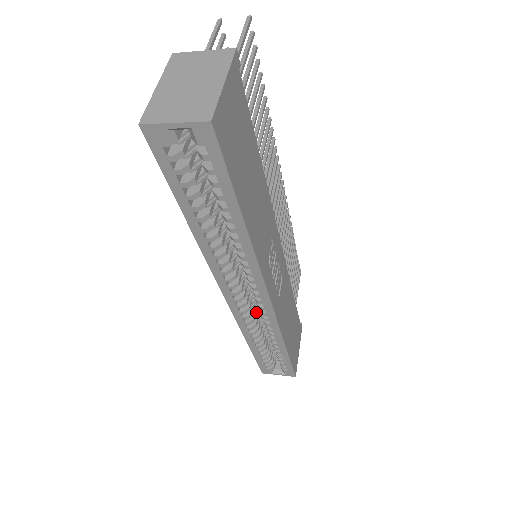
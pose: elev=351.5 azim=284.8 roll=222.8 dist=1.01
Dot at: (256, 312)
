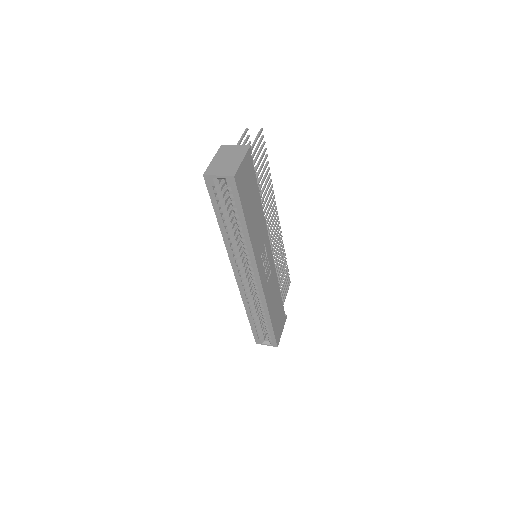
Dot at: (254, 293)
